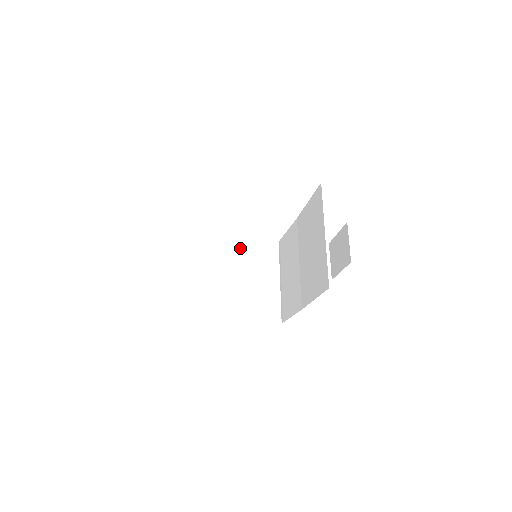
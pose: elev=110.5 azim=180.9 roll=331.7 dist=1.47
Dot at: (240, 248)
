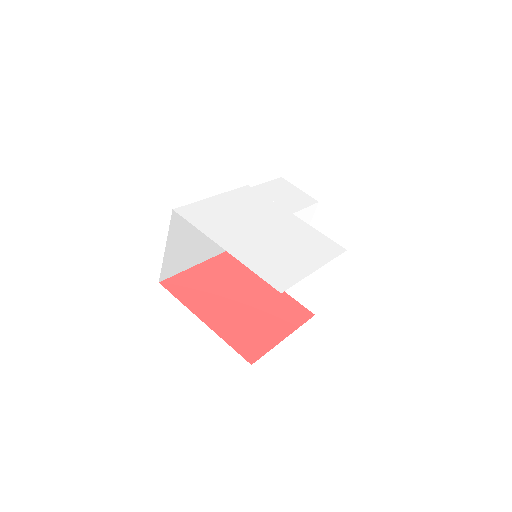
Dot at: occluded
